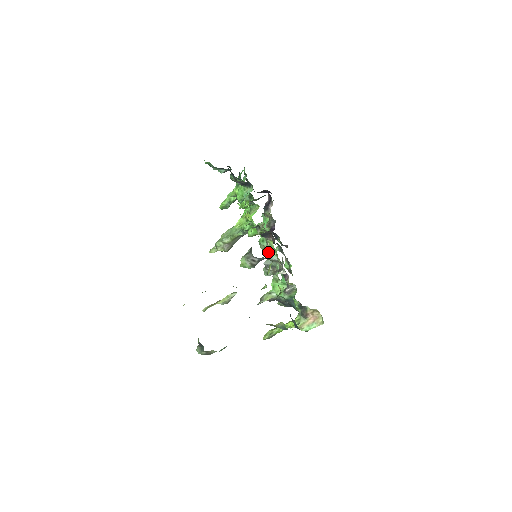
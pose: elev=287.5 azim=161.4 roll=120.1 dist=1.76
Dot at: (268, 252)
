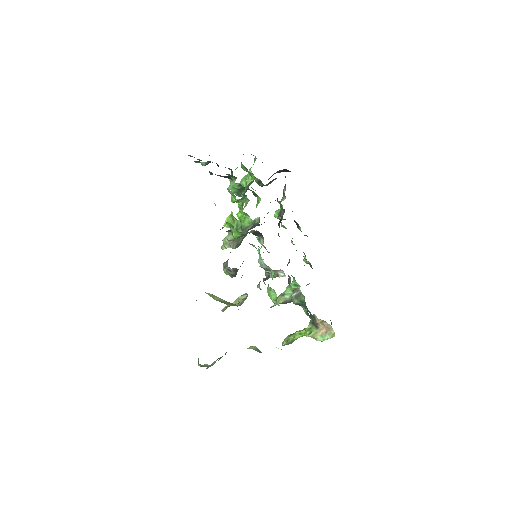
Dot at: occluded
